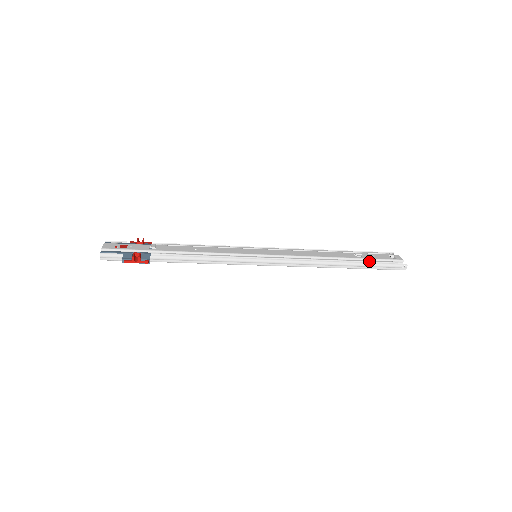
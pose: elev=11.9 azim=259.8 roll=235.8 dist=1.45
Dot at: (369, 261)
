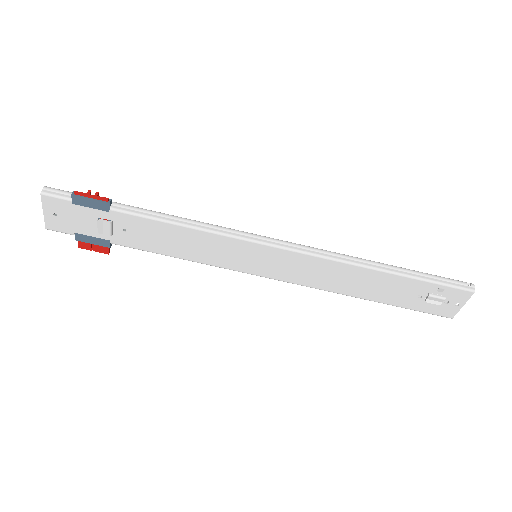
Dot at: occluded
